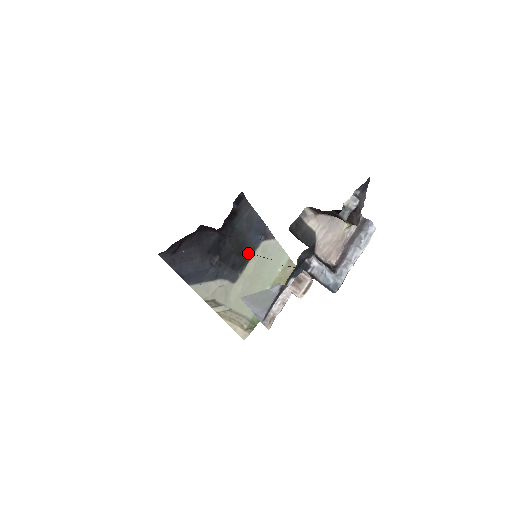
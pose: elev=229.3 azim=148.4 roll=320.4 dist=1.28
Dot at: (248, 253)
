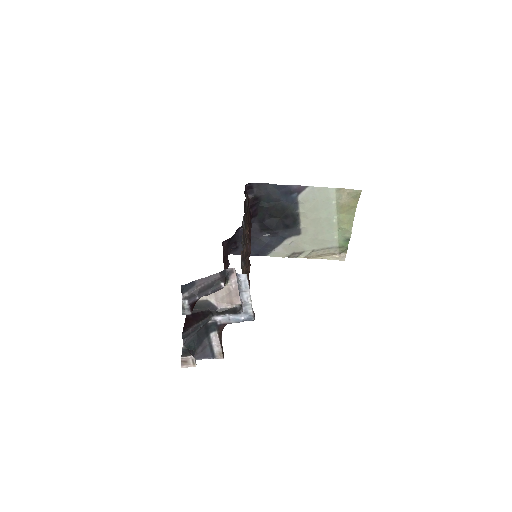
Dot at: (292, 212)
